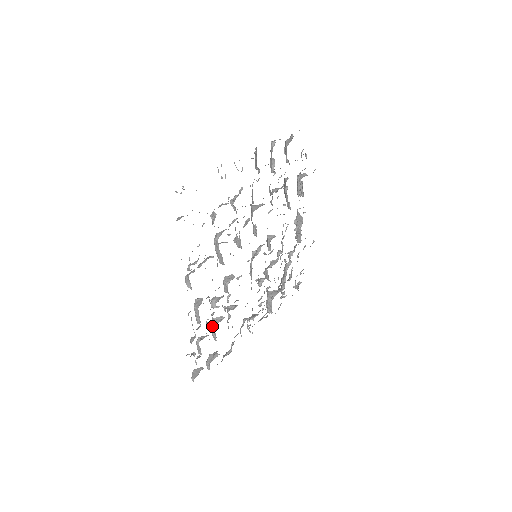
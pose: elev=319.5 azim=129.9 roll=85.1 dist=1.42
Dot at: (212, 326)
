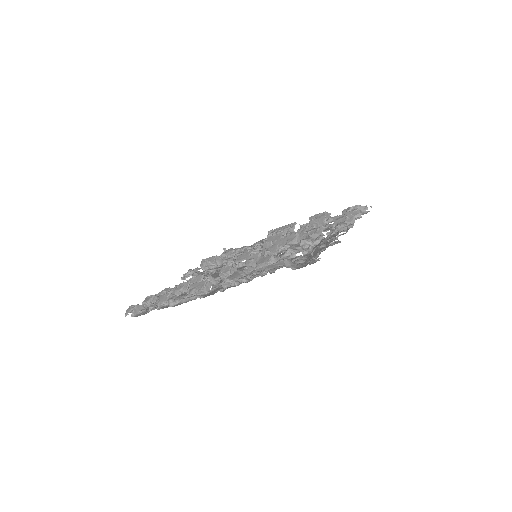
Dot at: (185, 290)
